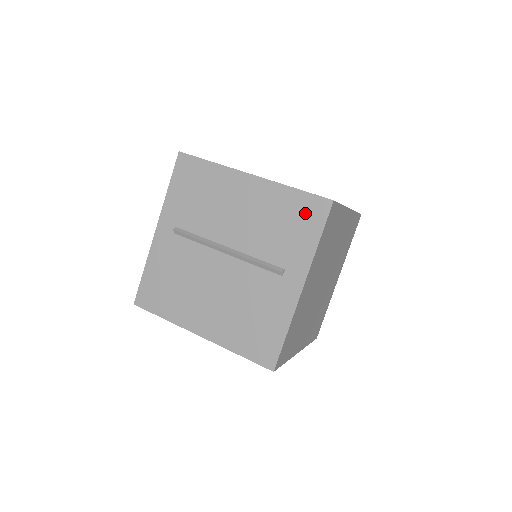
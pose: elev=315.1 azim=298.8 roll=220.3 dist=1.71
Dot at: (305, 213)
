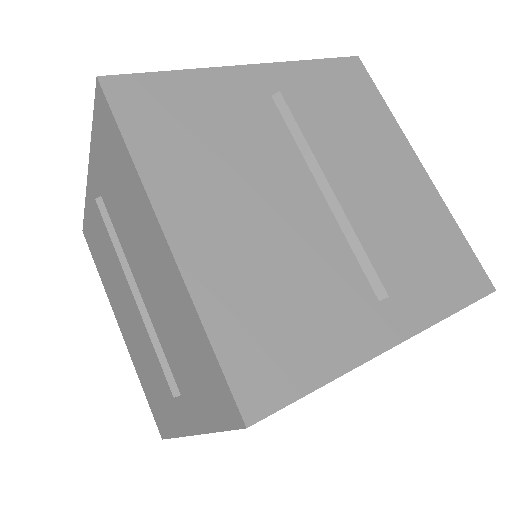
Dot at: (210, 383)
